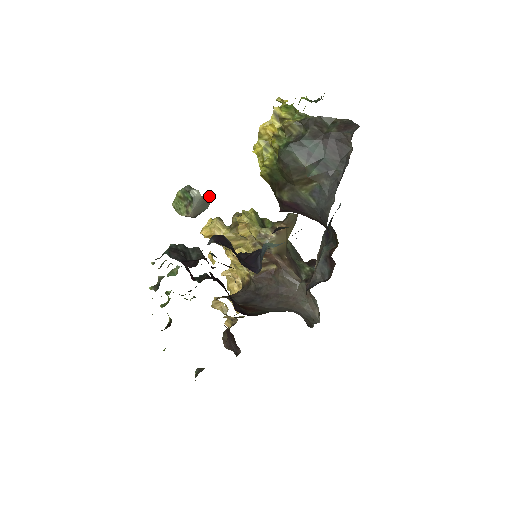
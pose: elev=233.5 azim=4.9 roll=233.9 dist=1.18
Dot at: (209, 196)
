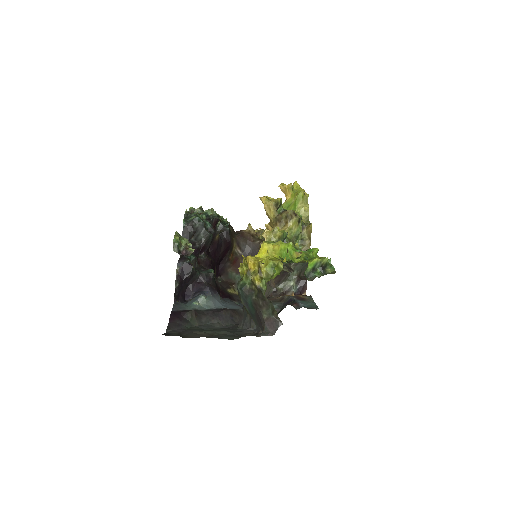
Dot at: (188, 254)
